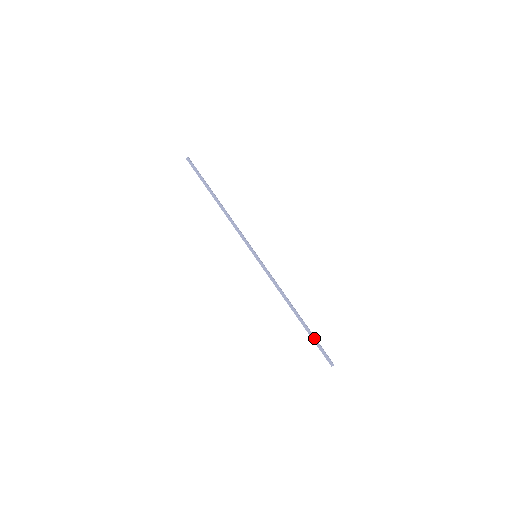
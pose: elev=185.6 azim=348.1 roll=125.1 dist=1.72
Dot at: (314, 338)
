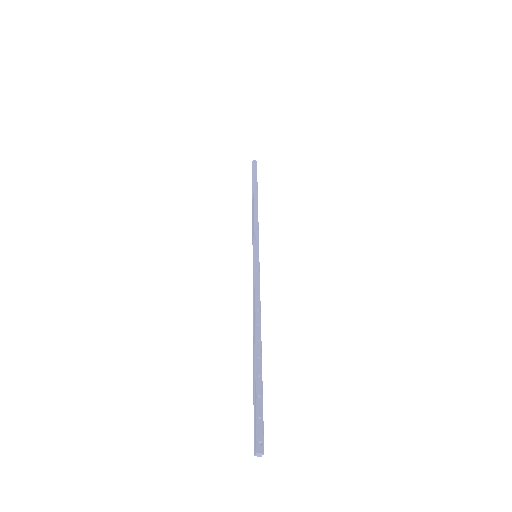
Dot at: (255, 388)
